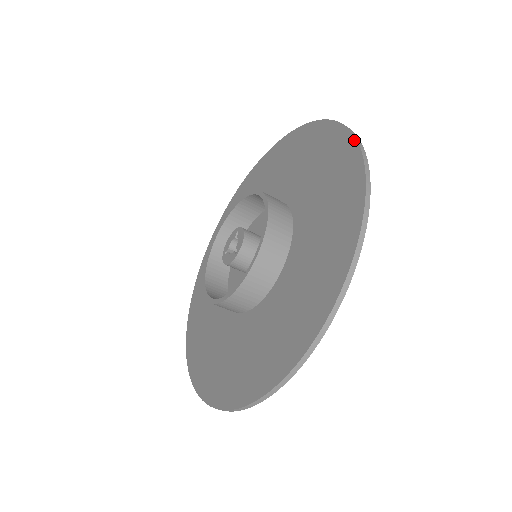
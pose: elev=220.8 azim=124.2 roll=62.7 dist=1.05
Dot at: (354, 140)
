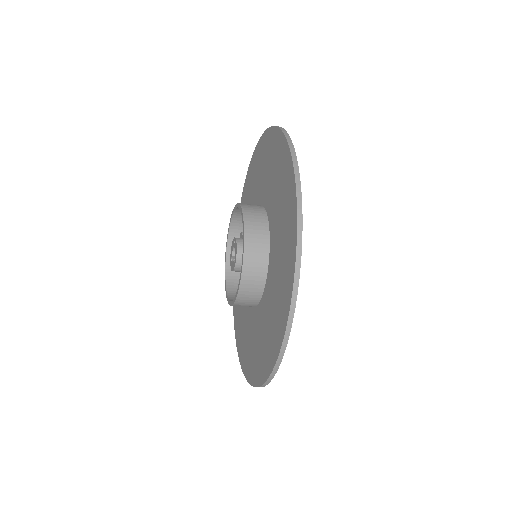
Dot at: (290, 155)
